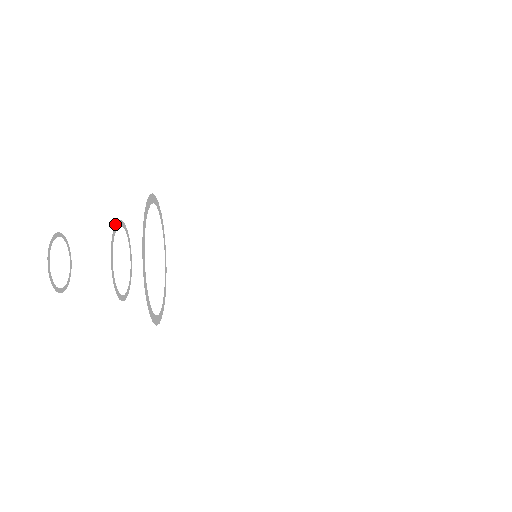
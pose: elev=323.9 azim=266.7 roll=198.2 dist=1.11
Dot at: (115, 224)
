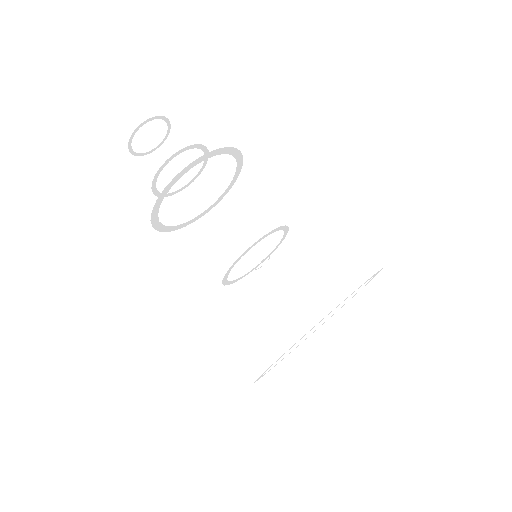
Dot at: (198, 144)
